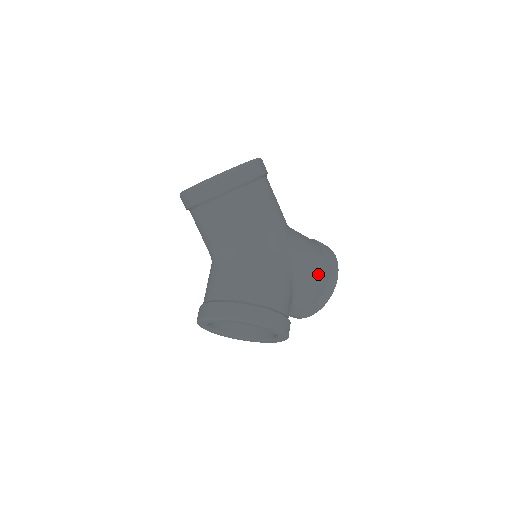
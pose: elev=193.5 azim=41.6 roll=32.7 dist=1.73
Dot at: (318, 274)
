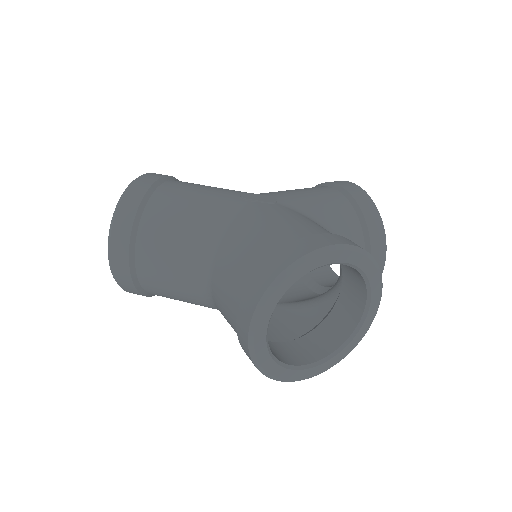
Dot at: (331, 196)
